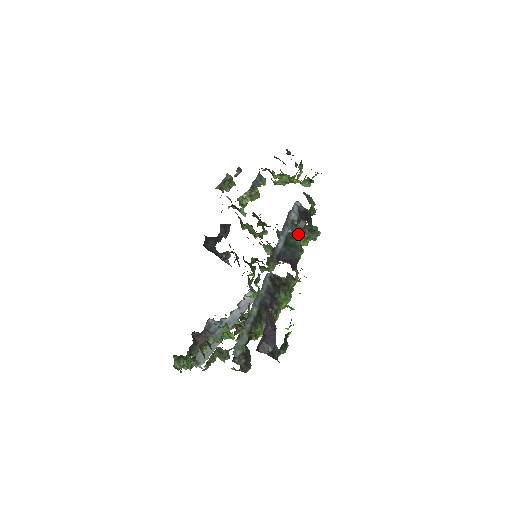
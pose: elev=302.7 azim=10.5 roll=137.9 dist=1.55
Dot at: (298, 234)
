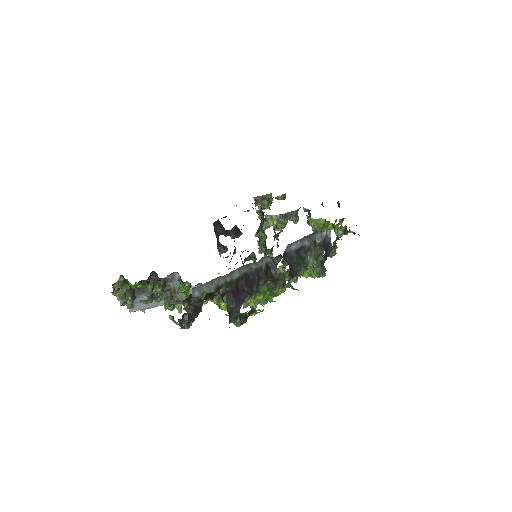
Dot at: (312, 254)
